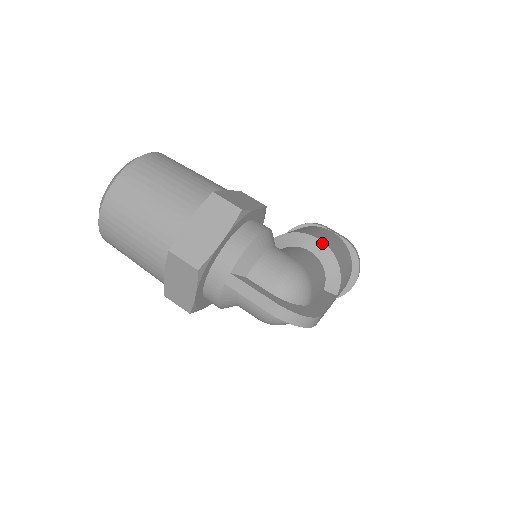
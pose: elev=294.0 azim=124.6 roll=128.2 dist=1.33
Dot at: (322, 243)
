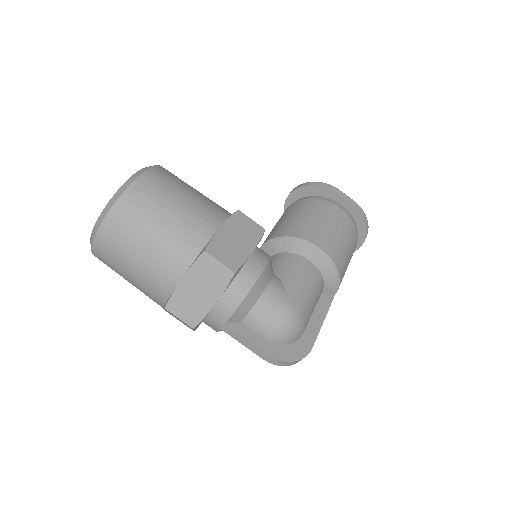
Dot at: (323, 253)
